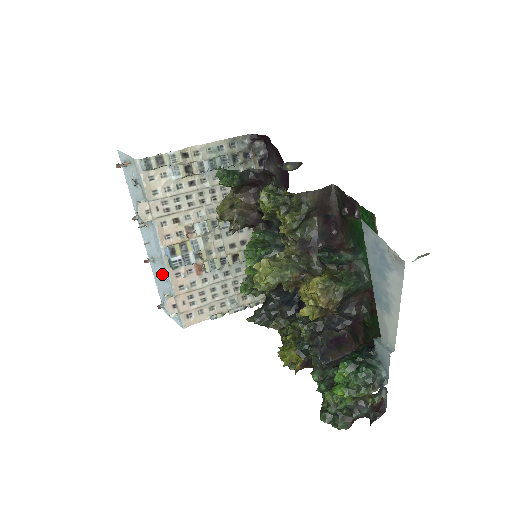
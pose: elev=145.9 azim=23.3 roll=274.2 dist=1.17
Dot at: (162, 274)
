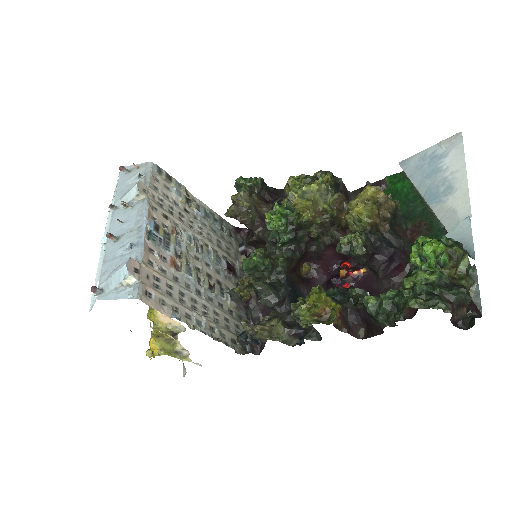
Dot at: (130, 243)
